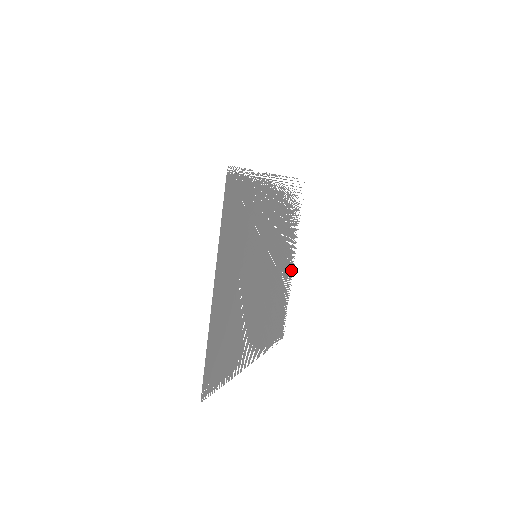
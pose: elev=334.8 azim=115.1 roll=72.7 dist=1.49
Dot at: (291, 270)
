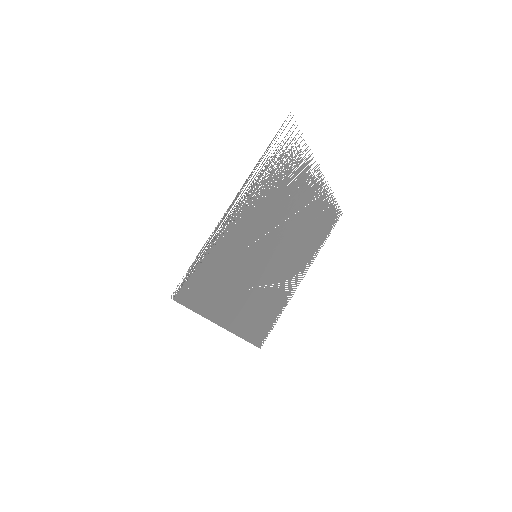
Dot at: occluded
